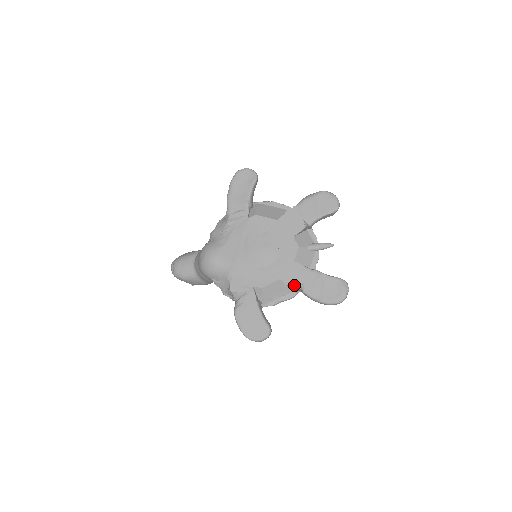
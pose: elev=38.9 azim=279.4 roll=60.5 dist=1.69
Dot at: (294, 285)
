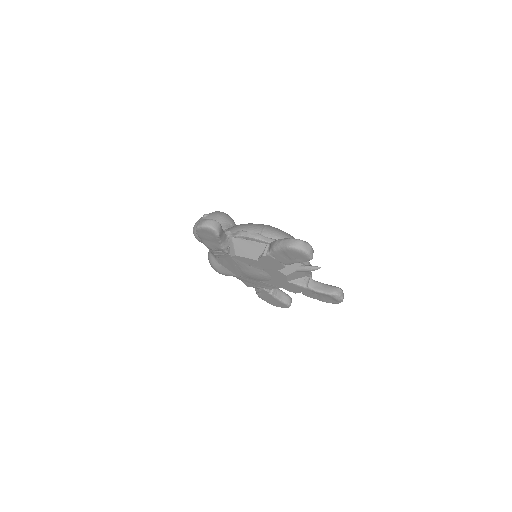
Dot at: (295, 292)
